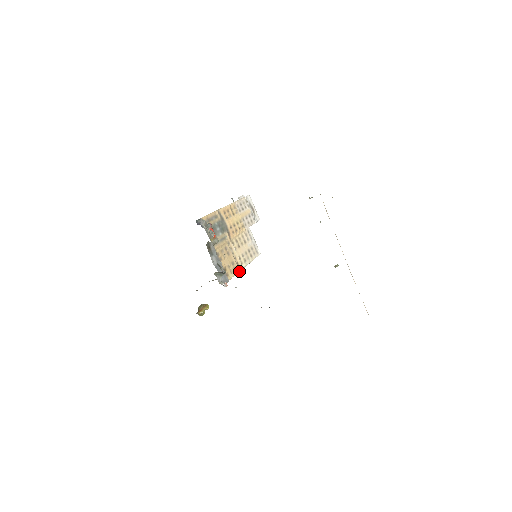
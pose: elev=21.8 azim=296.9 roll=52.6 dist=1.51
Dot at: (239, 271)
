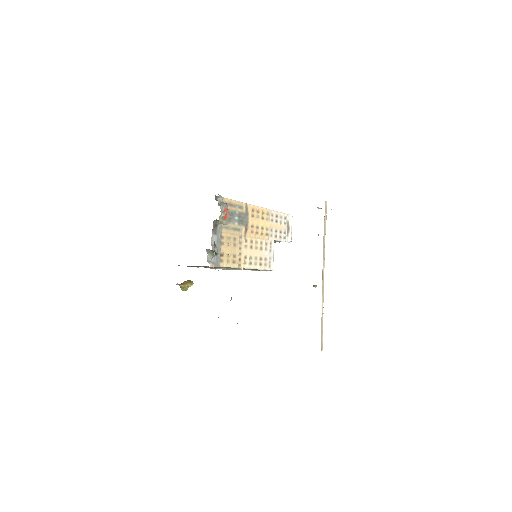
Dot at: (237, 267)
